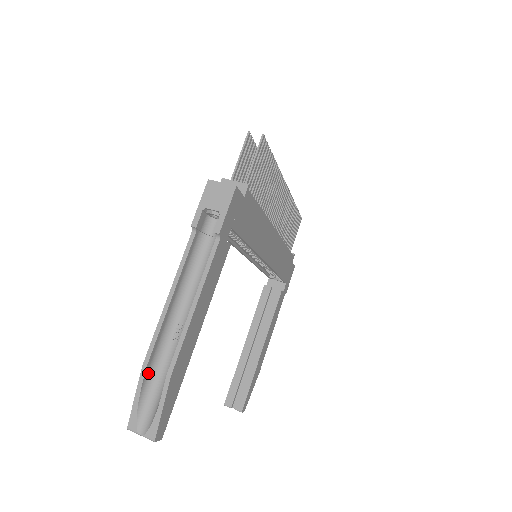
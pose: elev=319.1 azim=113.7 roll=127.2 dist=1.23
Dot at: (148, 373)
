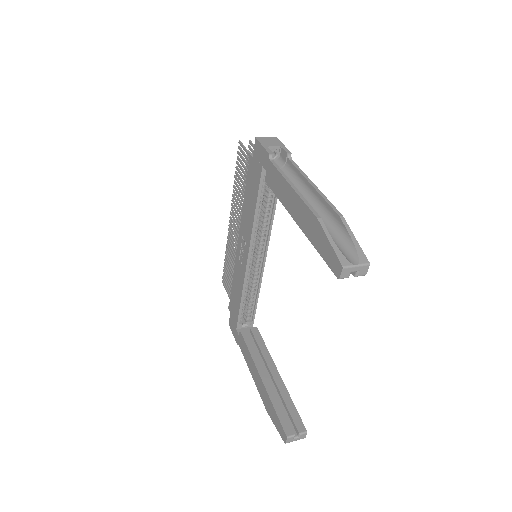
Dot at: (322, 227)
